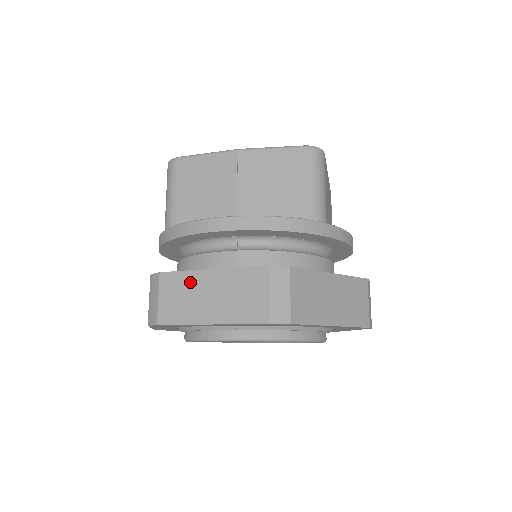
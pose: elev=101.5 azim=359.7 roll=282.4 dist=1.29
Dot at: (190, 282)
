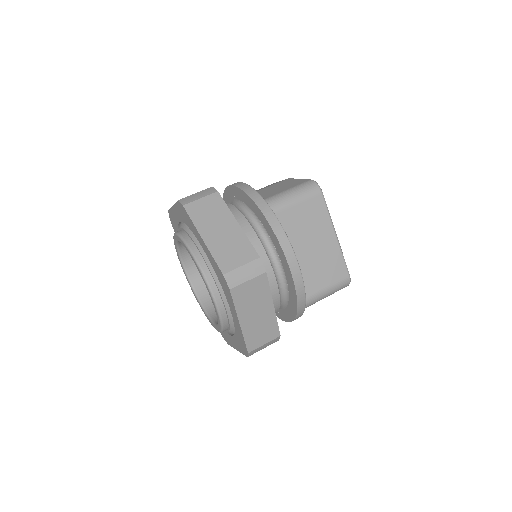
Dot at: occluded
